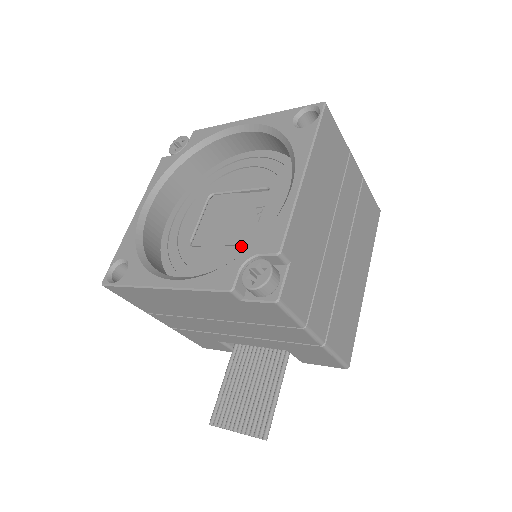
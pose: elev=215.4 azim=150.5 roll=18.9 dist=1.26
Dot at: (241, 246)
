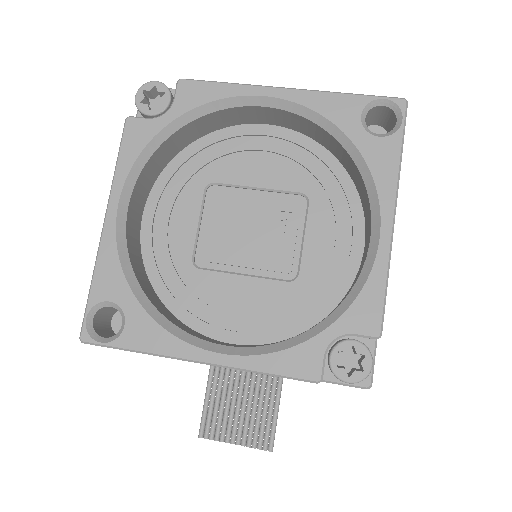
Dot at: (280, 282)
